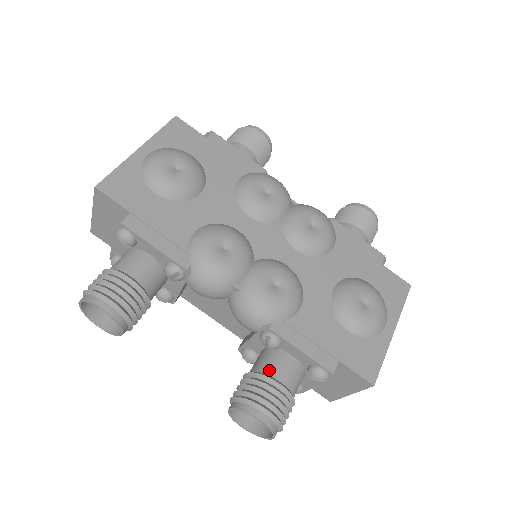
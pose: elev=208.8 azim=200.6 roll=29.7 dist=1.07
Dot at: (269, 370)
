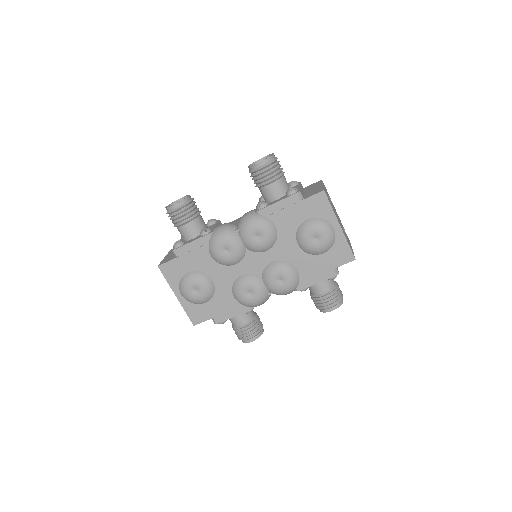
Dot at: (315, 293)
